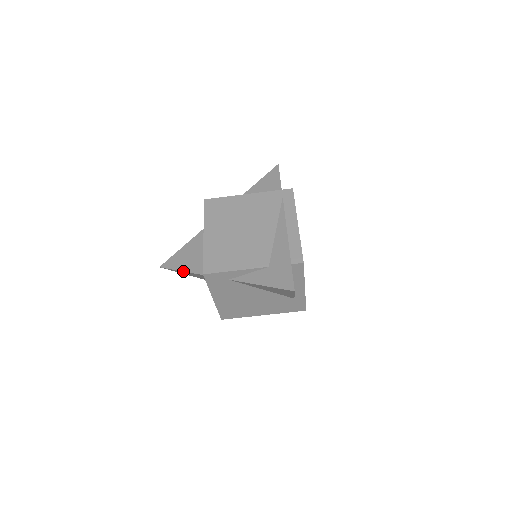
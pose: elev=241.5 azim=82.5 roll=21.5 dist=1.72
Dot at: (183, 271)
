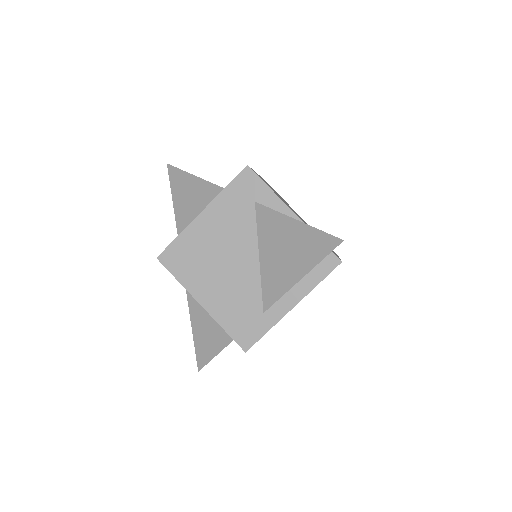
Dot at: occluded
